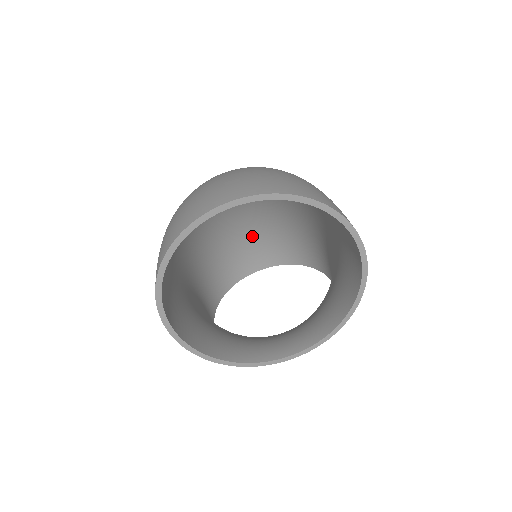
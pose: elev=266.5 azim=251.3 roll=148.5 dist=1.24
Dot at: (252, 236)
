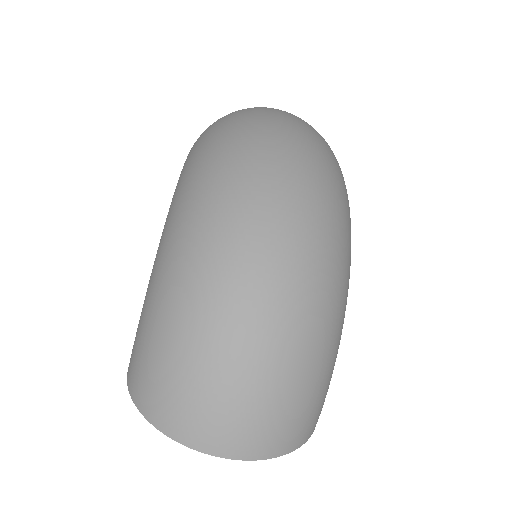
Dot at: occluded
